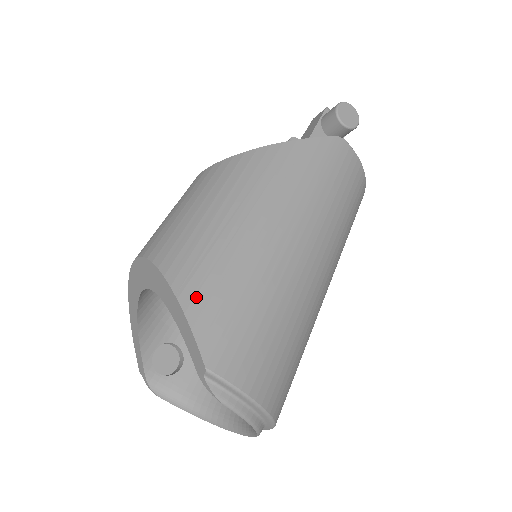
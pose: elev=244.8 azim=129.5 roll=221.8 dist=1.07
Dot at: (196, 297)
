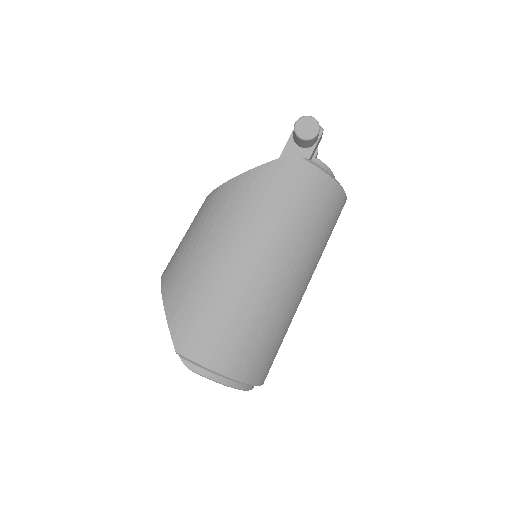
Dot at: (173, 305)
